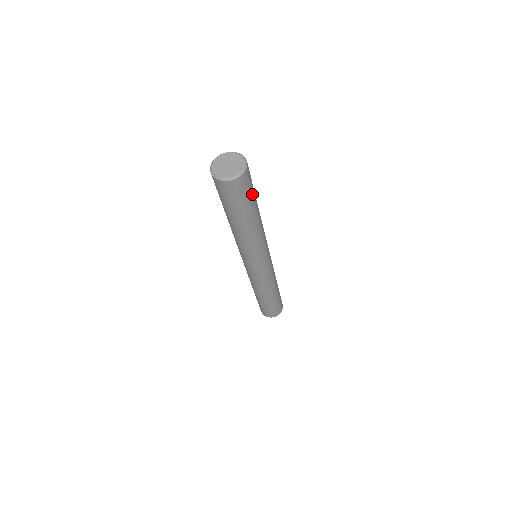
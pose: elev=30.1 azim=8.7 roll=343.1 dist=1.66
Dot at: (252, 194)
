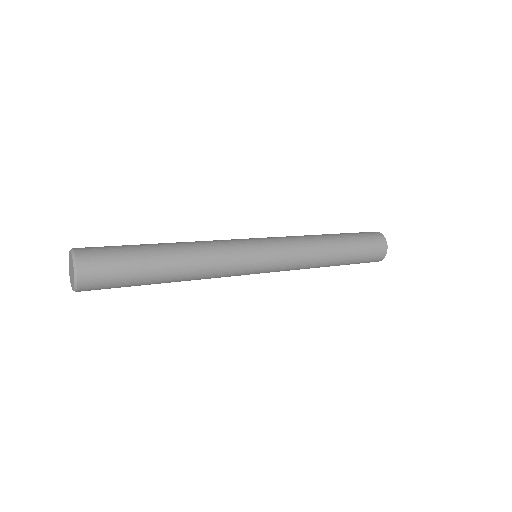
Dot at: (126, 269)
